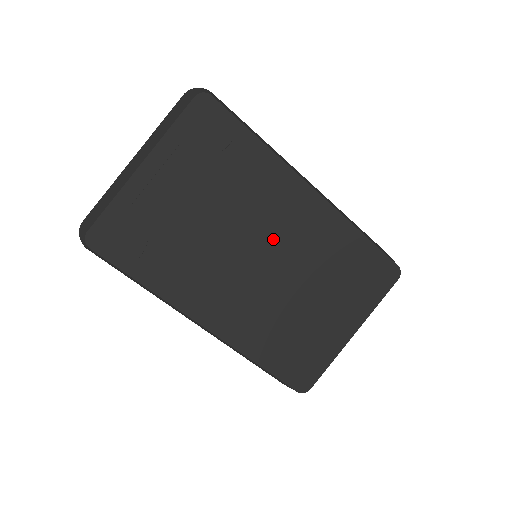
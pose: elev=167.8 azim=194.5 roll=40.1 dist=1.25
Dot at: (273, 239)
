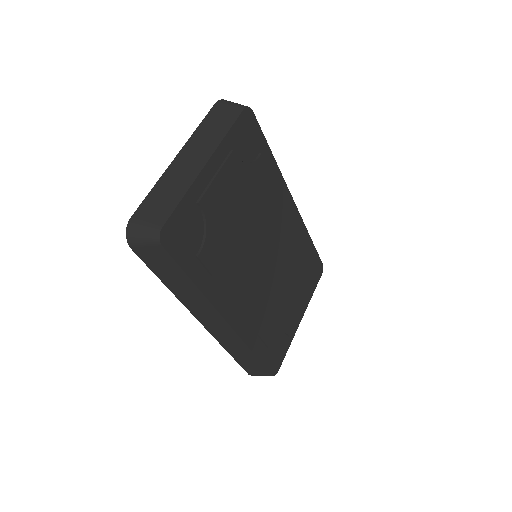
Dot at: (273, 241)
